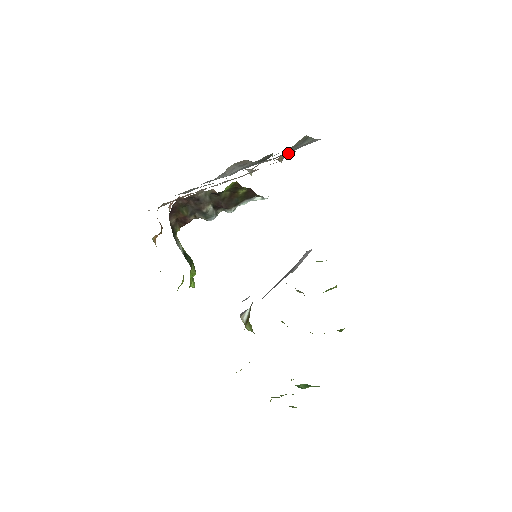
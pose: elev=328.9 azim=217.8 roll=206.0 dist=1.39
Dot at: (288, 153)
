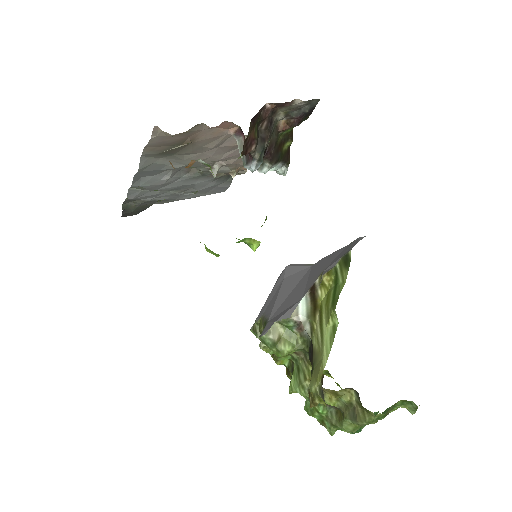
Dot at: (213, 184)
